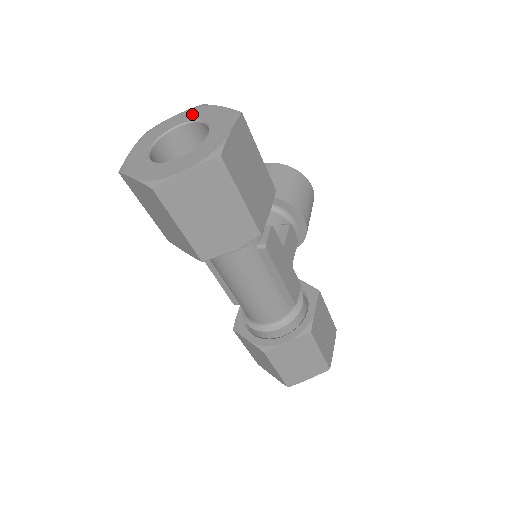
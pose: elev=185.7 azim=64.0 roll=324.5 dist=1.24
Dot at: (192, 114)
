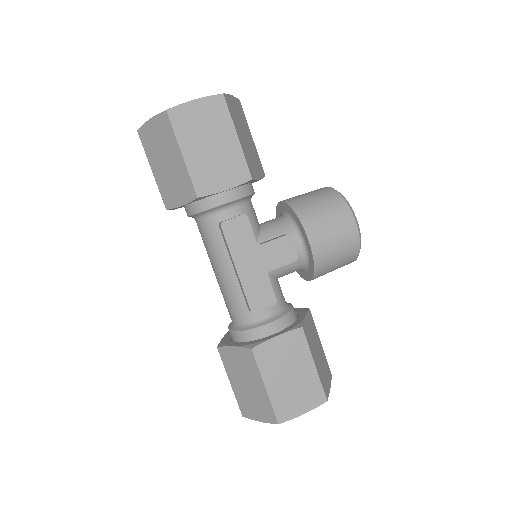
Dot at: occluded
